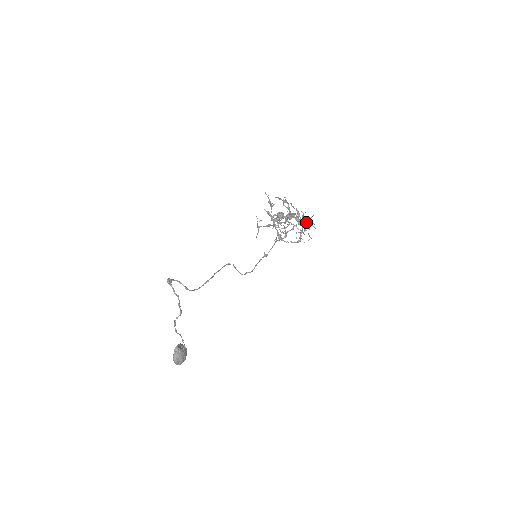
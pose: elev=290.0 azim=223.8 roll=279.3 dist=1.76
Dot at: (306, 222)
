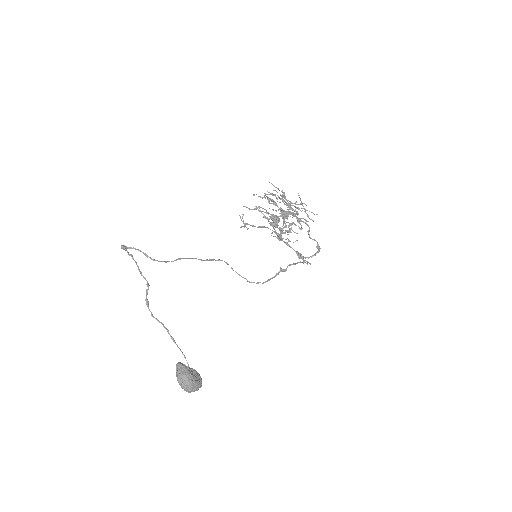
Dot at: (284, 194)
